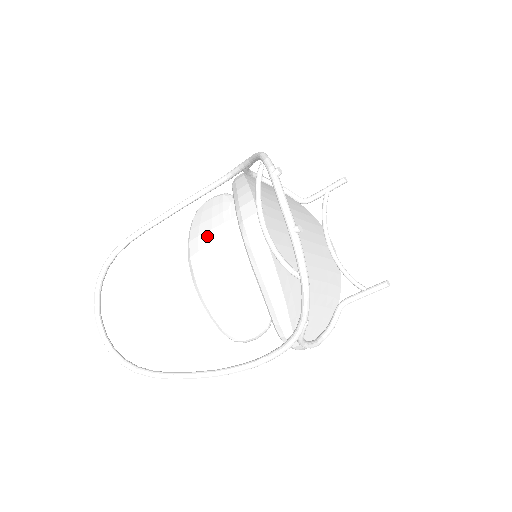
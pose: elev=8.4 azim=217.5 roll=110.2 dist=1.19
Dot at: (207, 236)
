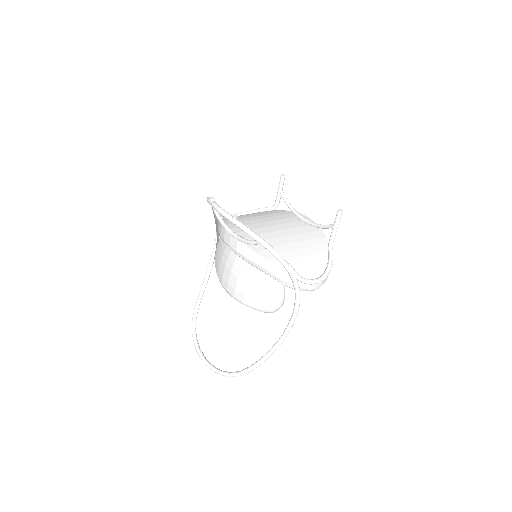
Dot at: (221, 266)
